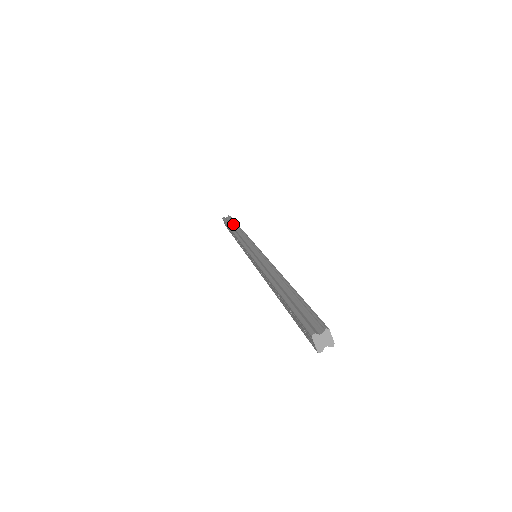
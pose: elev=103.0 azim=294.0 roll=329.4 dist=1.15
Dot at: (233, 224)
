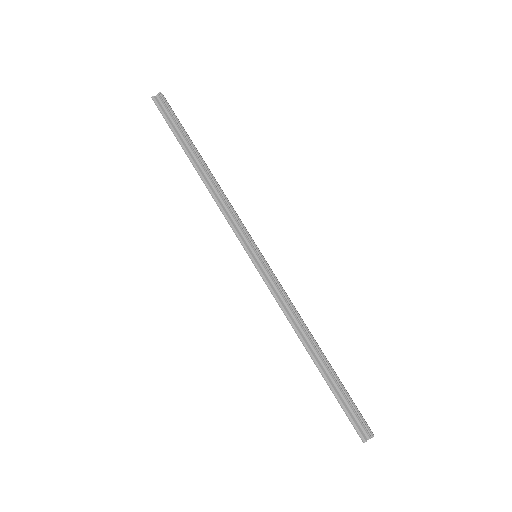
Dot at: (184, 137)
